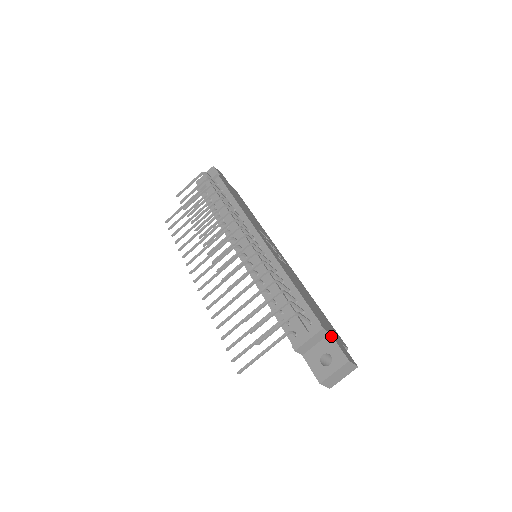
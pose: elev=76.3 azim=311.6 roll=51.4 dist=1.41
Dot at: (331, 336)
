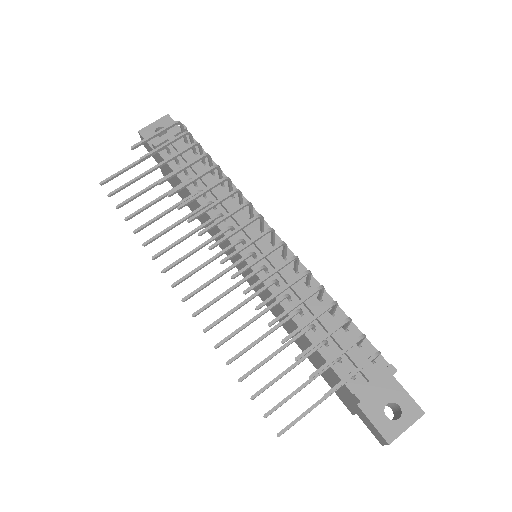
Dot at: (395, 379)
